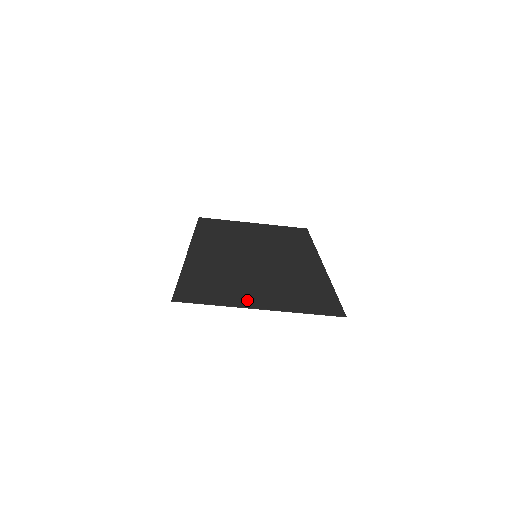
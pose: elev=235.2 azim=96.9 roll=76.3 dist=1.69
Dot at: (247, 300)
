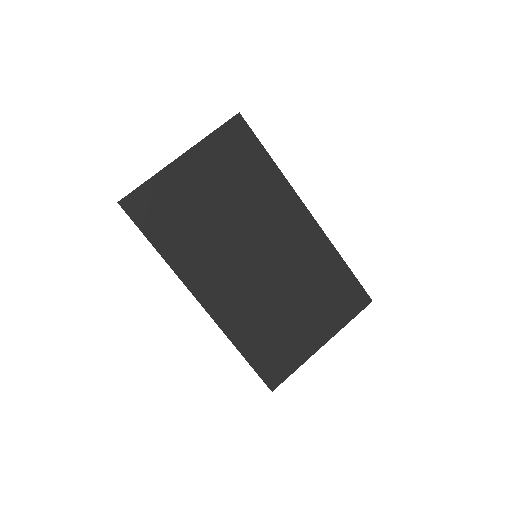
Dot at: (180, 174)
